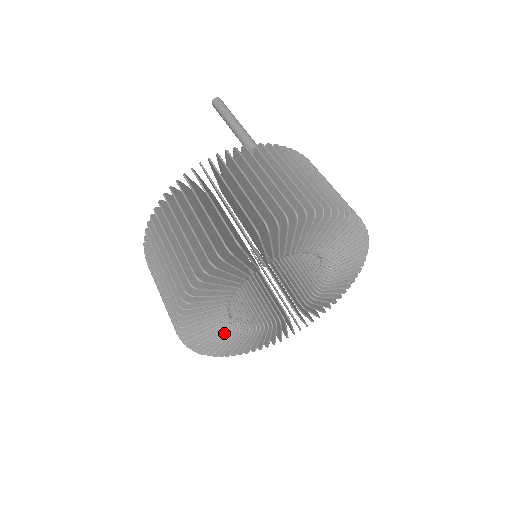
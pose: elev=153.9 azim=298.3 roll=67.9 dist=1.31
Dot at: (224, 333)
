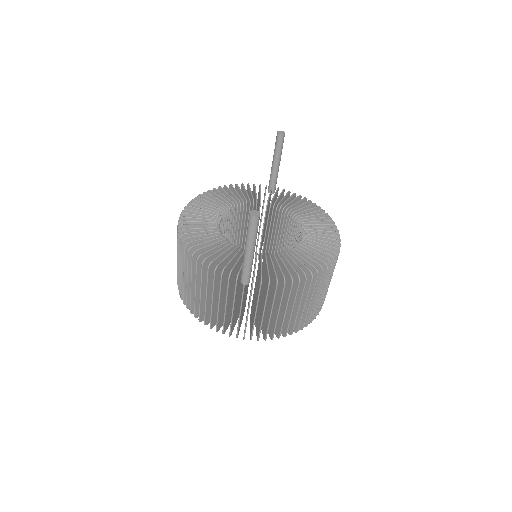
Dot at: occluded
